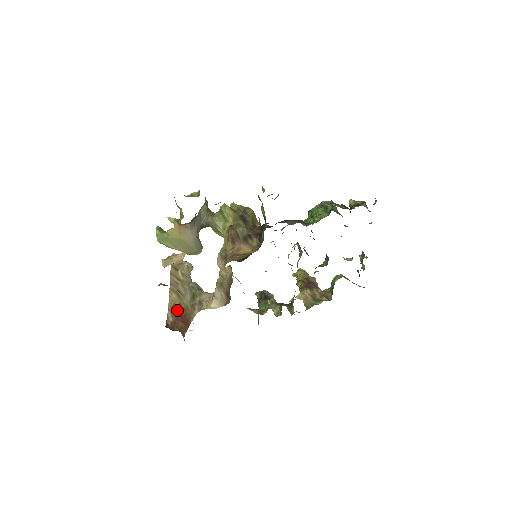
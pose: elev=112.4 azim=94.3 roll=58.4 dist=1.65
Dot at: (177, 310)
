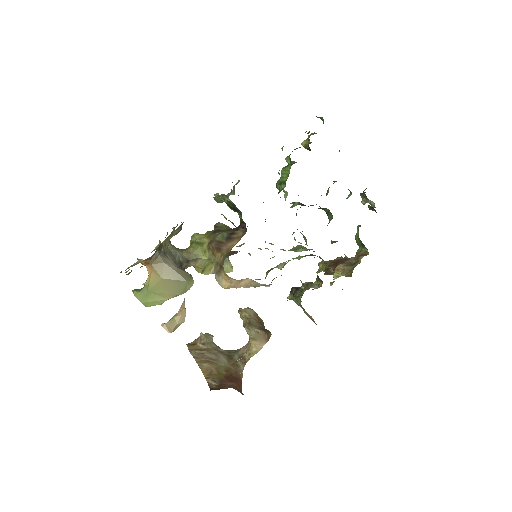
Dot at: (217, 375)
